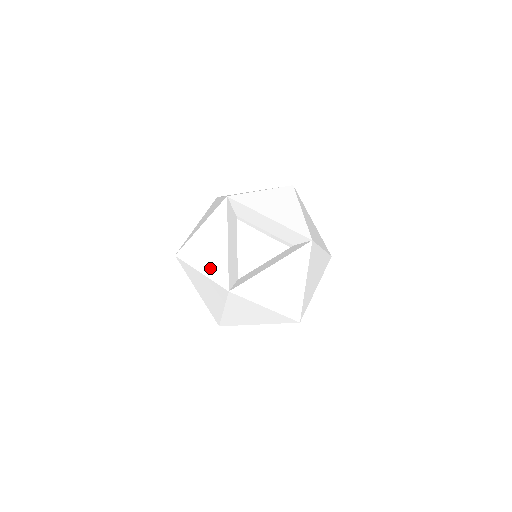
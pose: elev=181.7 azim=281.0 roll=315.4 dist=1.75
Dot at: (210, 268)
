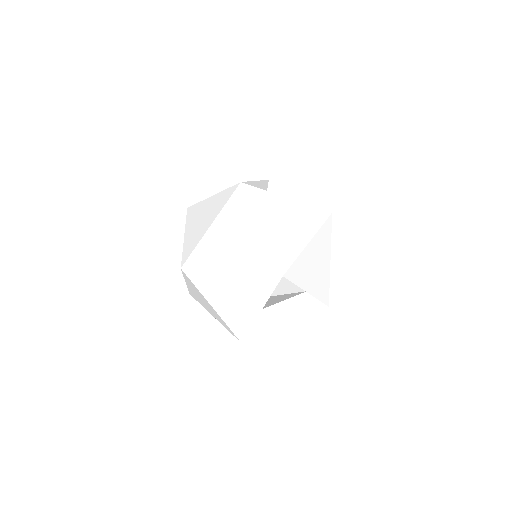
Dot at: (227, 313)
